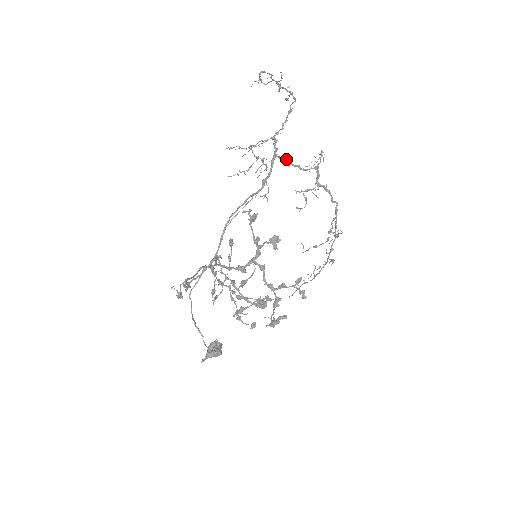
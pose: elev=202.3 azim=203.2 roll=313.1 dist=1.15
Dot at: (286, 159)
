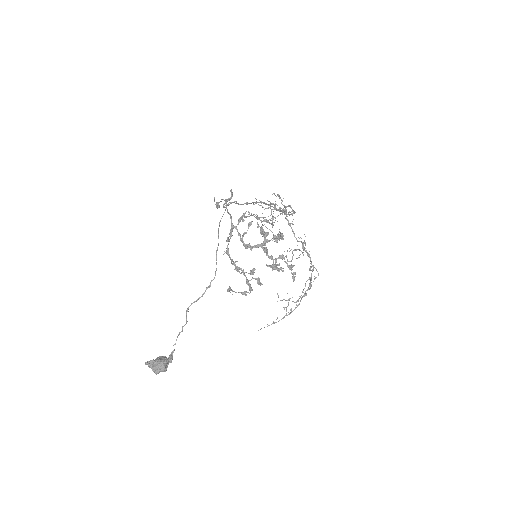
Dot at: occluded
